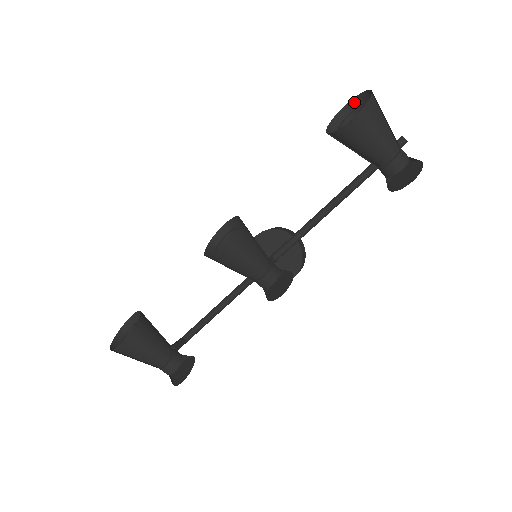
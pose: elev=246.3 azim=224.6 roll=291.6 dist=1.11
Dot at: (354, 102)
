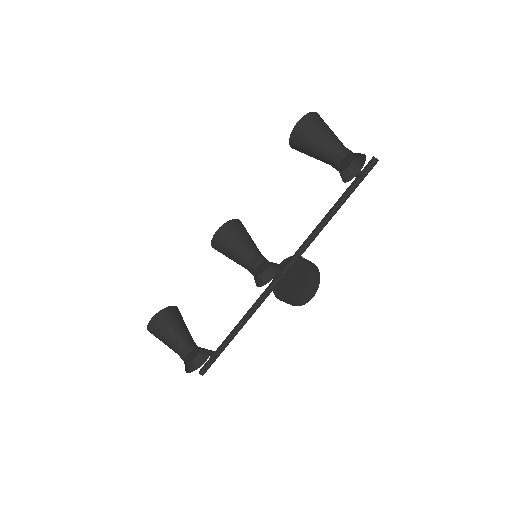
Dot at: occluded
